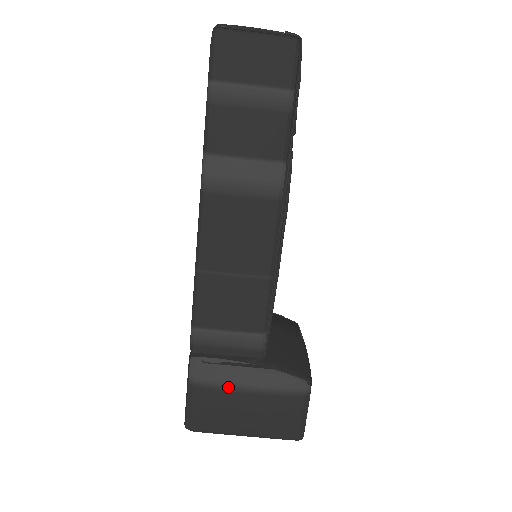
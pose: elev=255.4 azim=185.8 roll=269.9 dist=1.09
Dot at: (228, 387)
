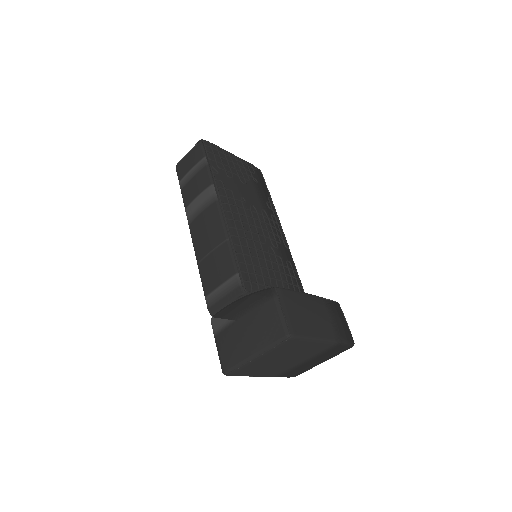
Dot at: (230, 322)
